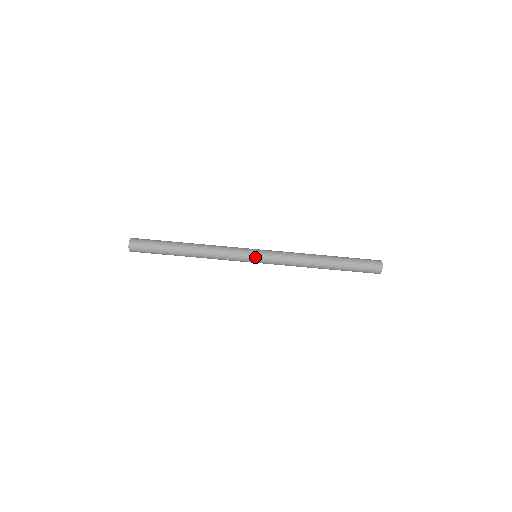
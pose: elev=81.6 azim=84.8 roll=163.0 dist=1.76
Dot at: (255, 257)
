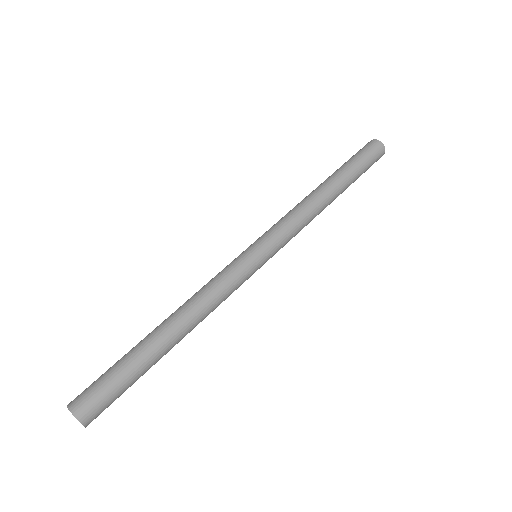
Dot at: (259, 255)
